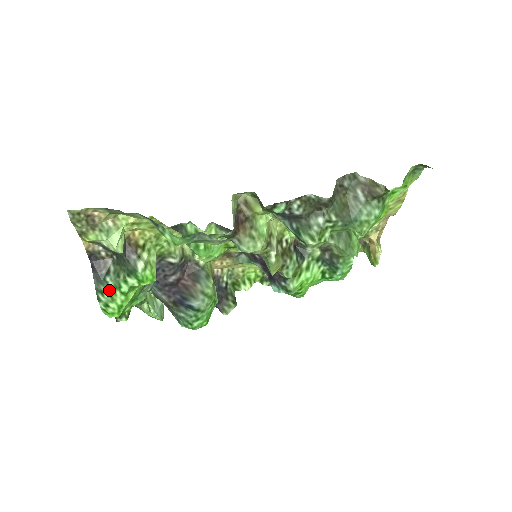
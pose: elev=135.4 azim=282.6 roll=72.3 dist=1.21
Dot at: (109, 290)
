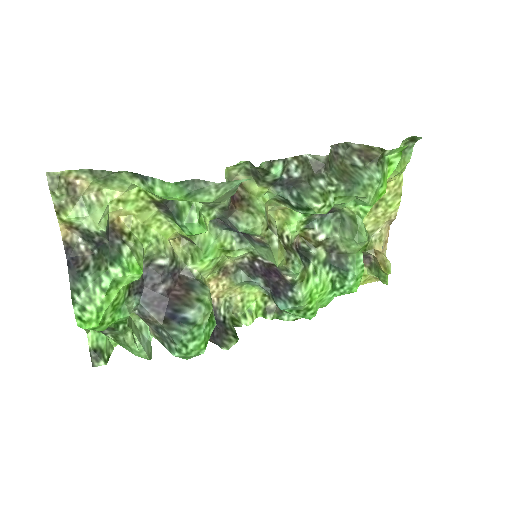
Dot at: (87, 287)
